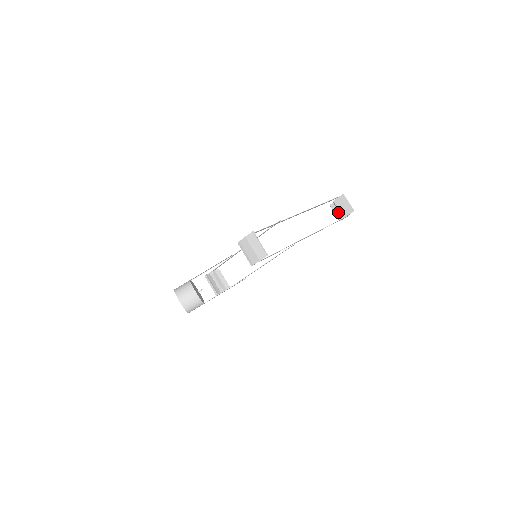
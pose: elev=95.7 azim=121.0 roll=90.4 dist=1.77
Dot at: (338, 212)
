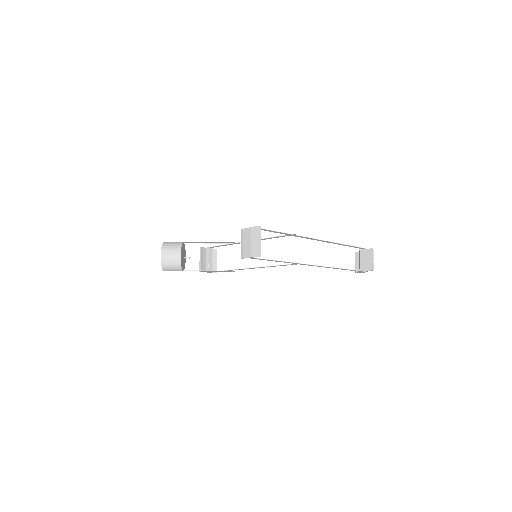
Dot at: occluded
